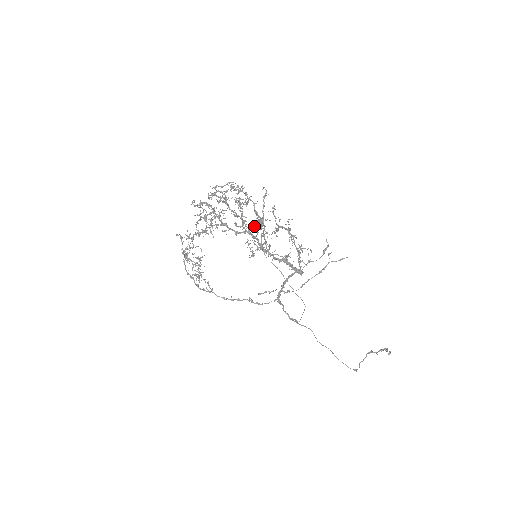
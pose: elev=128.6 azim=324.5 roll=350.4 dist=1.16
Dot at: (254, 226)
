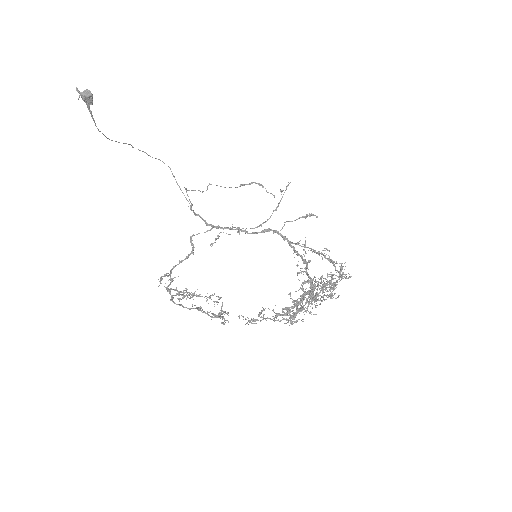
Dot at: (327, 291)
